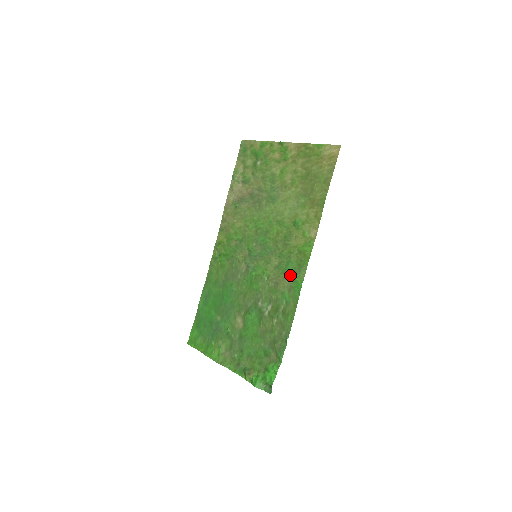
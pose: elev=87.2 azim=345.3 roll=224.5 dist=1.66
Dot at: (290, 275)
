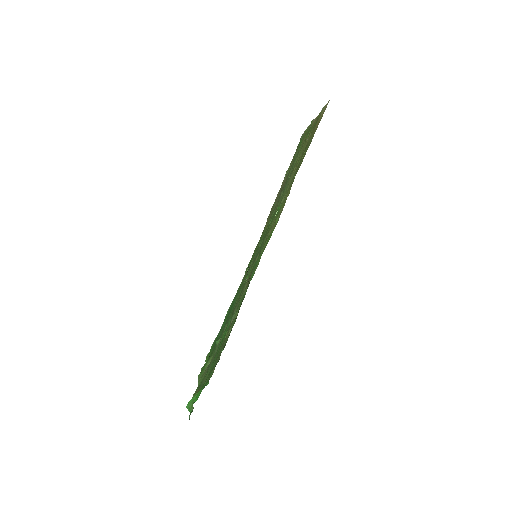
Dot at: occluded
